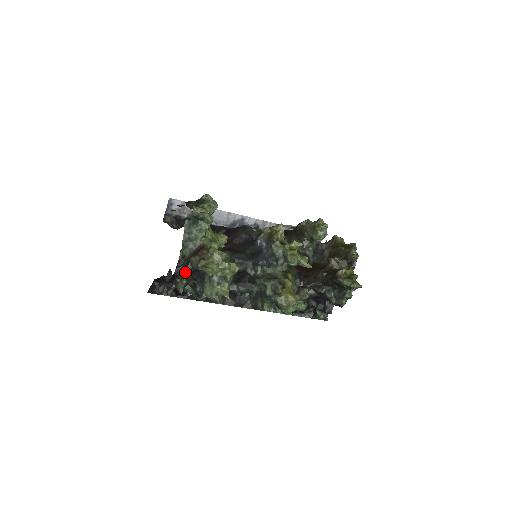
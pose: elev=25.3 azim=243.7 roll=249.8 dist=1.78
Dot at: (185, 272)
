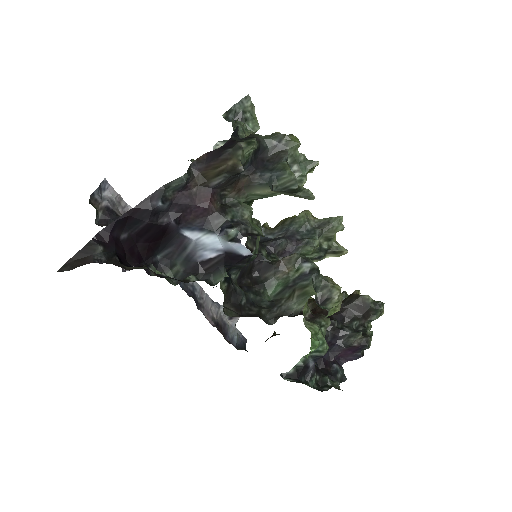
Dot at: (252, 138)
